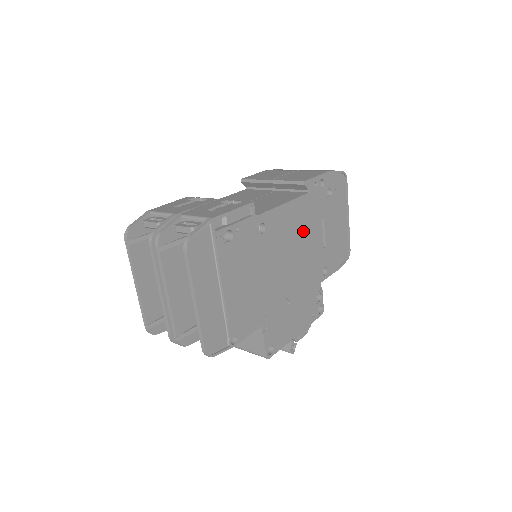
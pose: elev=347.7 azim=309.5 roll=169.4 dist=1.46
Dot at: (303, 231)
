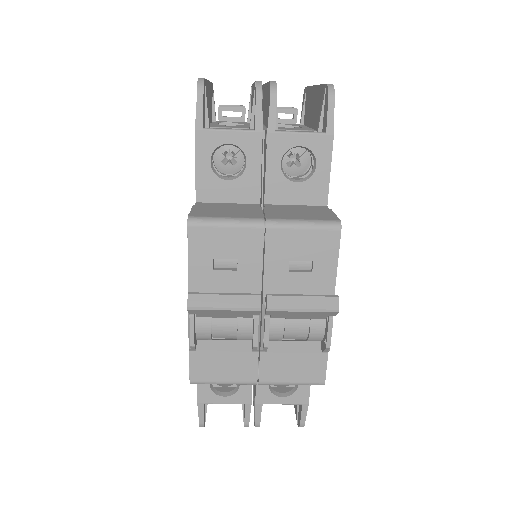
Dot at: occluded
